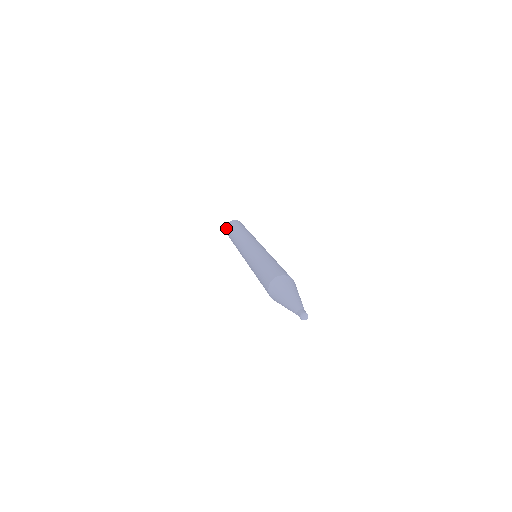
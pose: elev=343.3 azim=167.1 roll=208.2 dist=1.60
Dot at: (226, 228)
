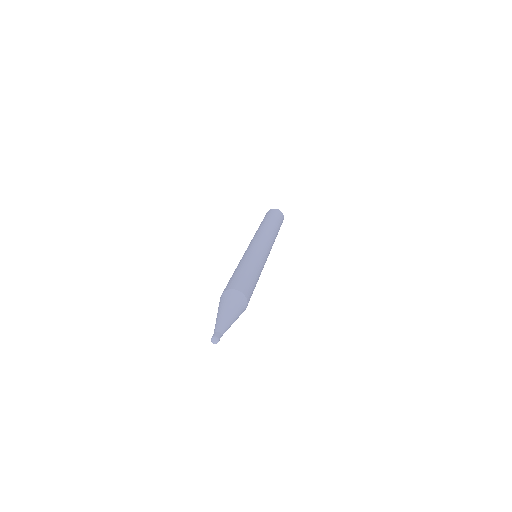
Dot at: occluded
